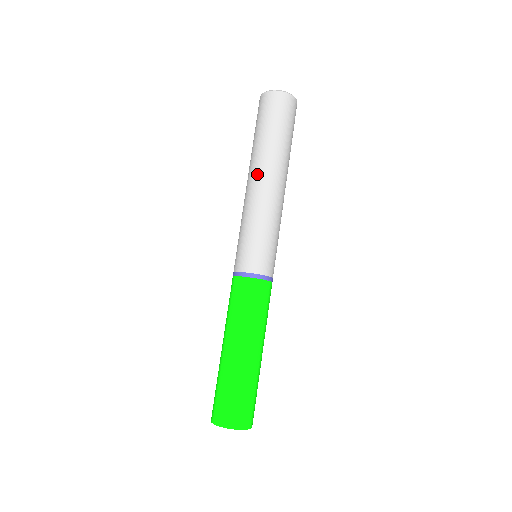
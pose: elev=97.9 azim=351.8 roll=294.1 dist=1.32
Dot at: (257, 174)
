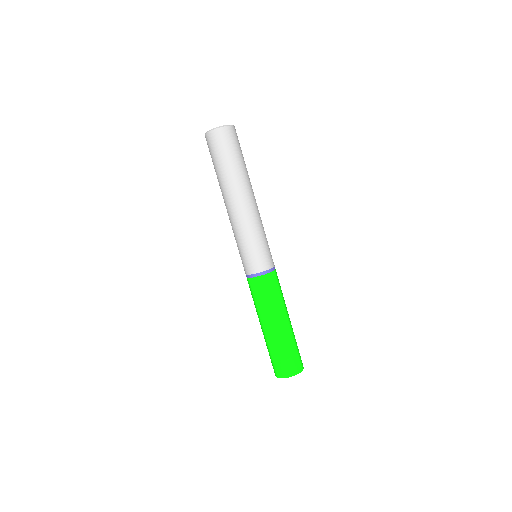
Dot at: (242, 196)
